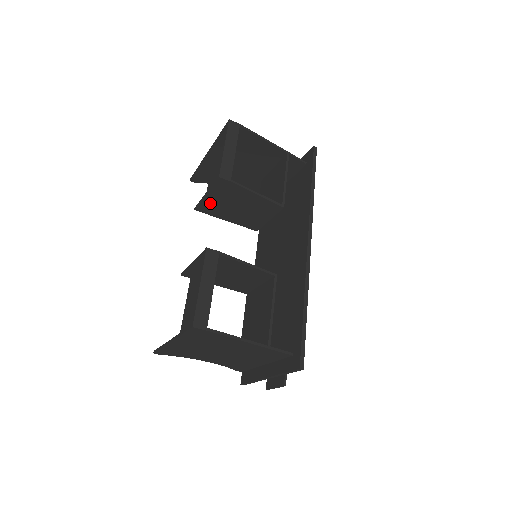
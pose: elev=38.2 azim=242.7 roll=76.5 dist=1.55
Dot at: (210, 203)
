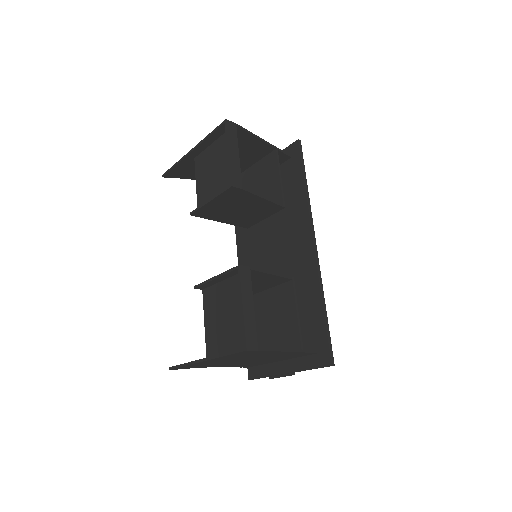
Dot at: (210, 208)
